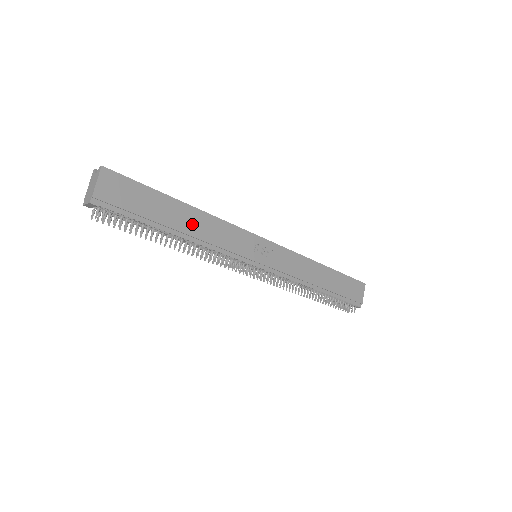
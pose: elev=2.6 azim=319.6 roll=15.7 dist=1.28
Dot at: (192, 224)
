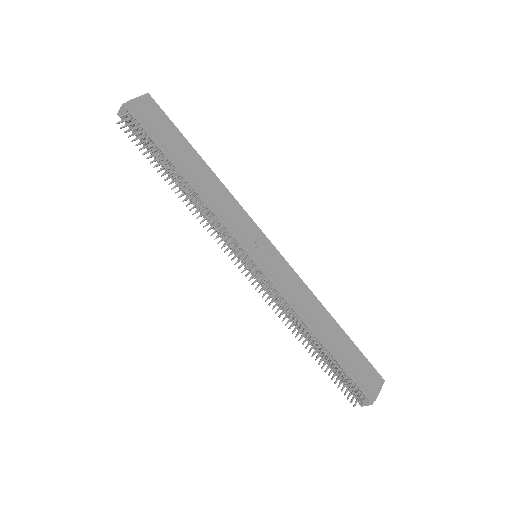
Dot at: (202, 178)
